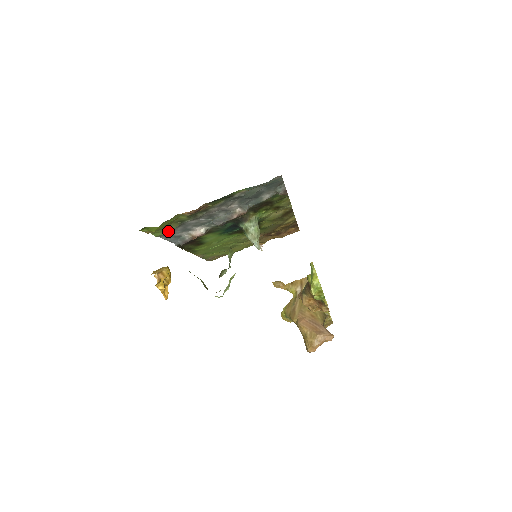
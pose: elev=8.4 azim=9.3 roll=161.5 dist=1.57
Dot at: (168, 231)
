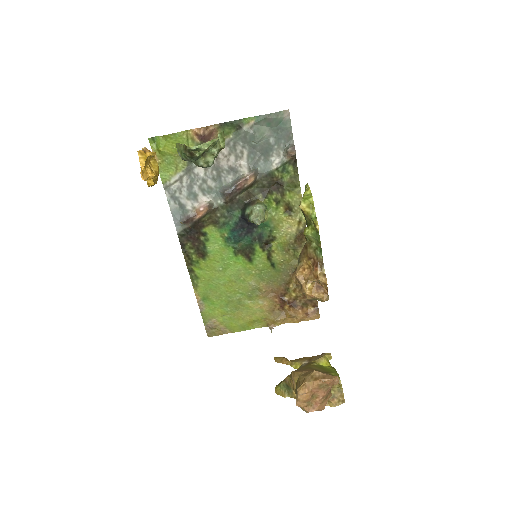
Dot at: (174, 177)
